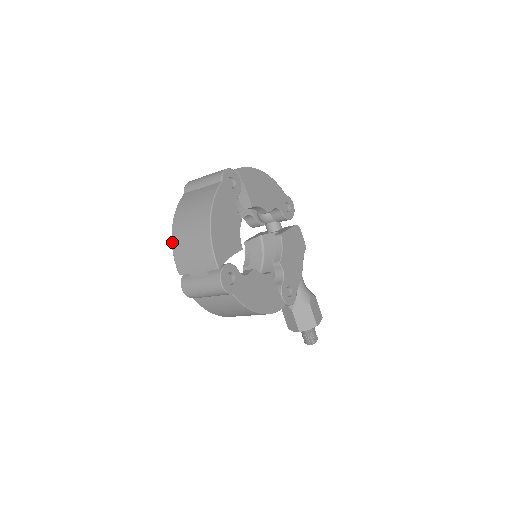
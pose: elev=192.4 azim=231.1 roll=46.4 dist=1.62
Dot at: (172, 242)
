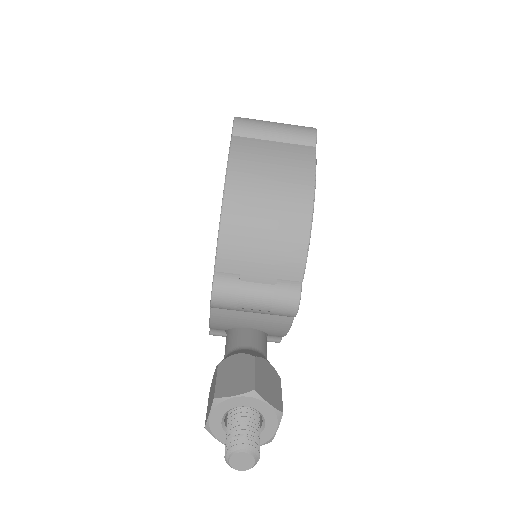
Dot at: occluded
